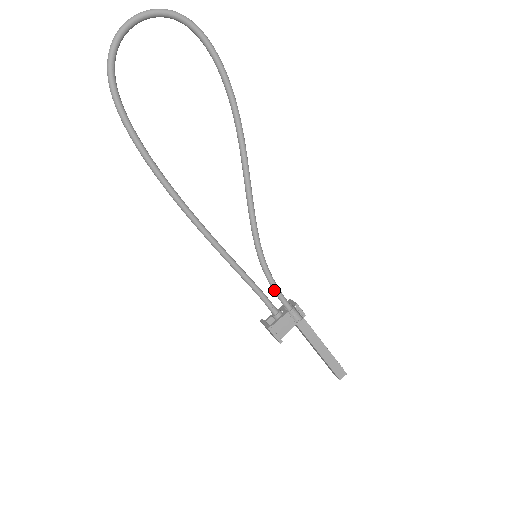
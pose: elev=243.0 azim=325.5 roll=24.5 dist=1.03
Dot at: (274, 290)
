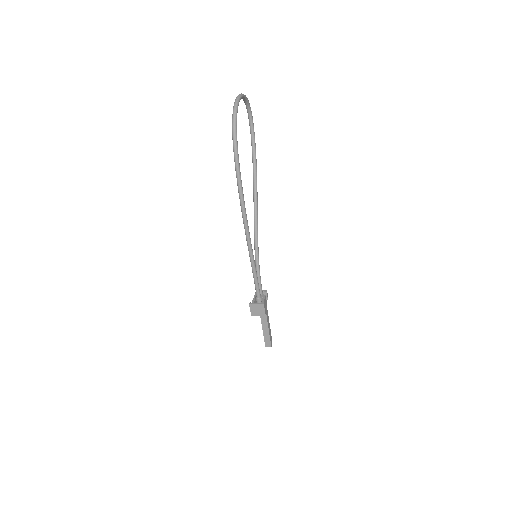
Dot at: (260, 280)
